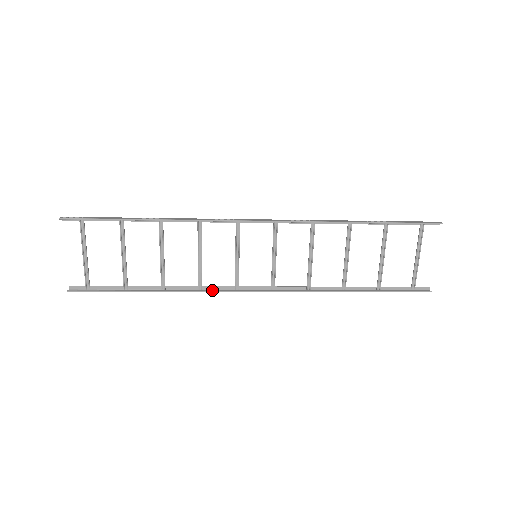
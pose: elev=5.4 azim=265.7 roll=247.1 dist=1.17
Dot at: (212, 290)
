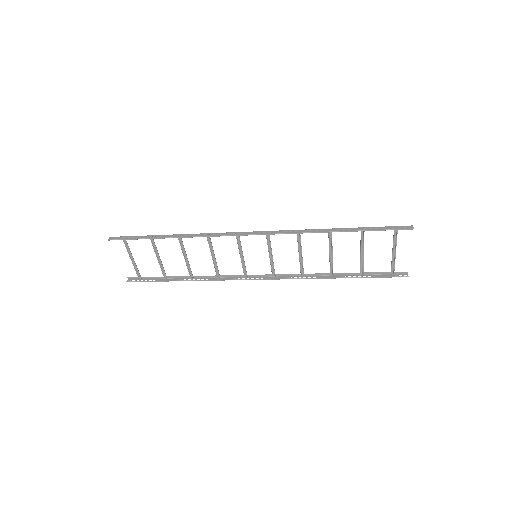
Dot at: (227, 279)
